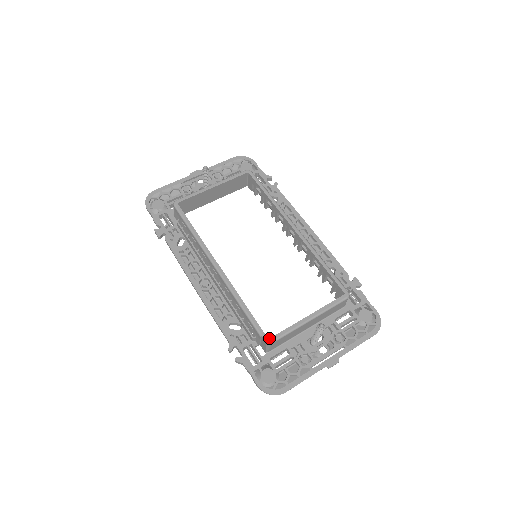
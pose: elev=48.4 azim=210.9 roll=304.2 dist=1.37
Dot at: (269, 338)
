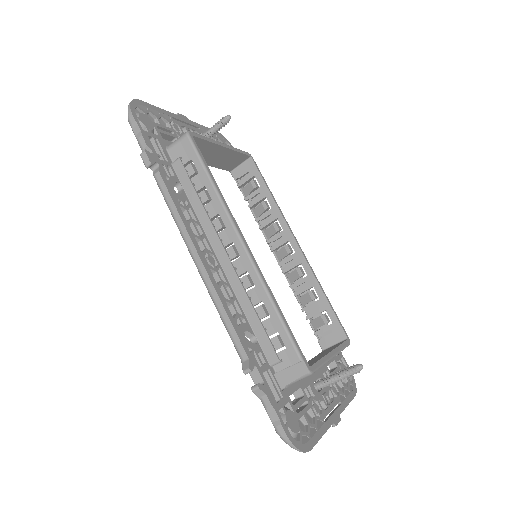
Dot at: (310, 366)
